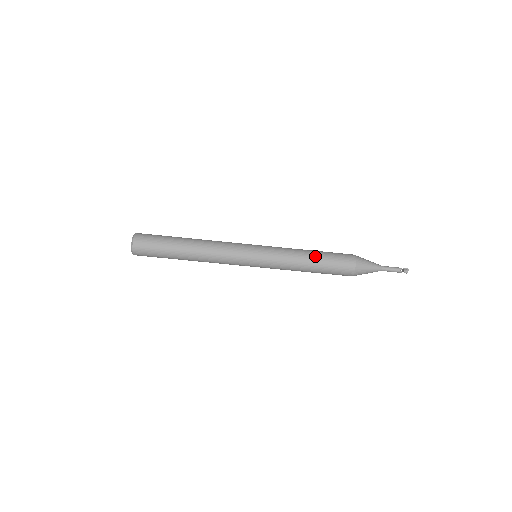
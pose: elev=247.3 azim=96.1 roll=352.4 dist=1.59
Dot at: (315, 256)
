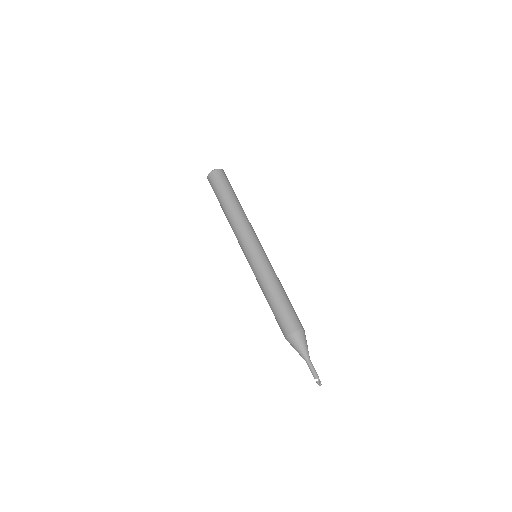
Dot at: occluded
